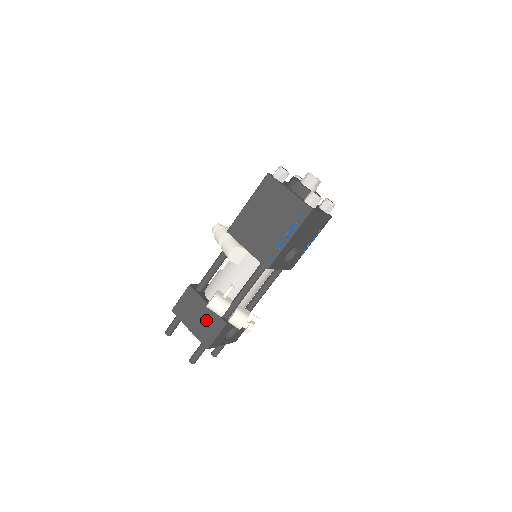
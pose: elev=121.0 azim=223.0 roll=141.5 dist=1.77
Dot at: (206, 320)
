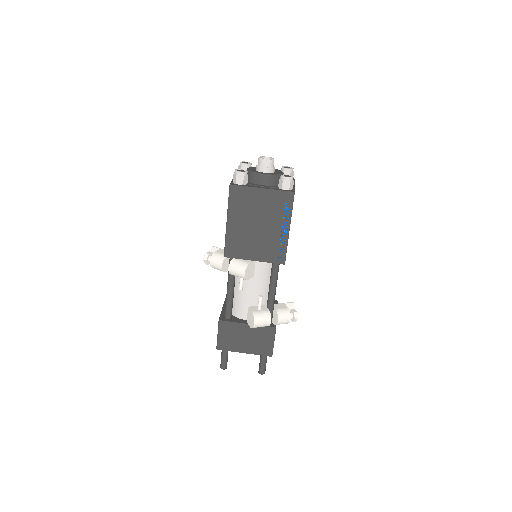
Dot at: (255, 337)
